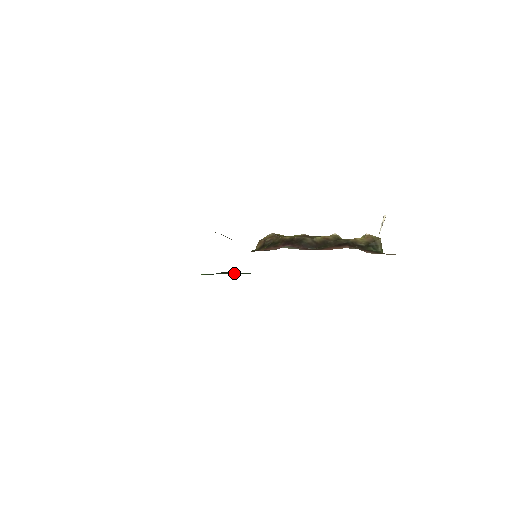
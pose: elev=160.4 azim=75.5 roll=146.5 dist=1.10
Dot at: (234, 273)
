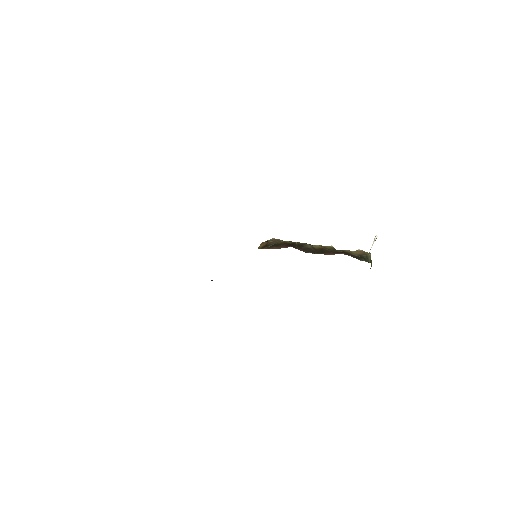
Dot at: occluded
